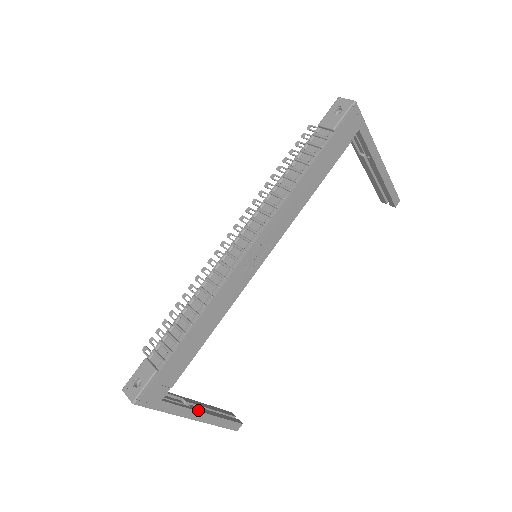
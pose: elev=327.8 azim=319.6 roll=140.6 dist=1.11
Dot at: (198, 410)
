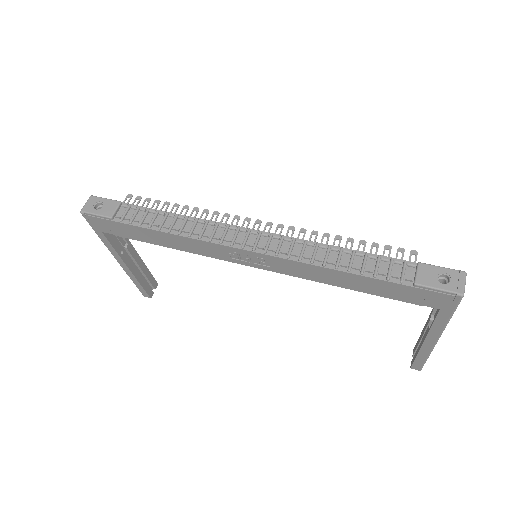
Dot at: (125, 261)
